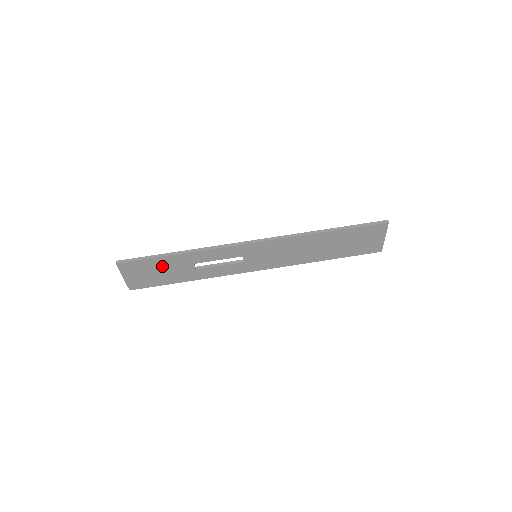
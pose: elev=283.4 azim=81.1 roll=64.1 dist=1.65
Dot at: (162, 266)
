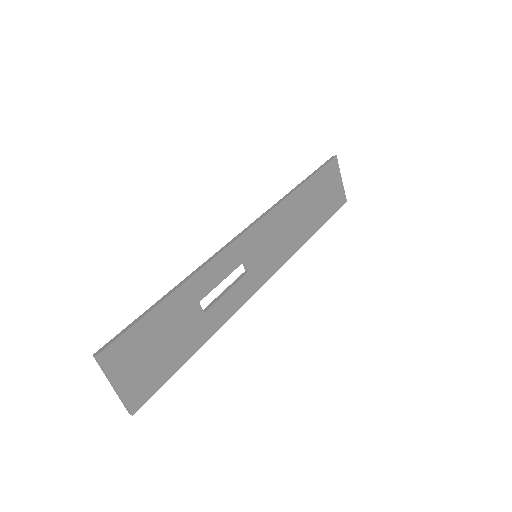
Dot at: (162, 328)
